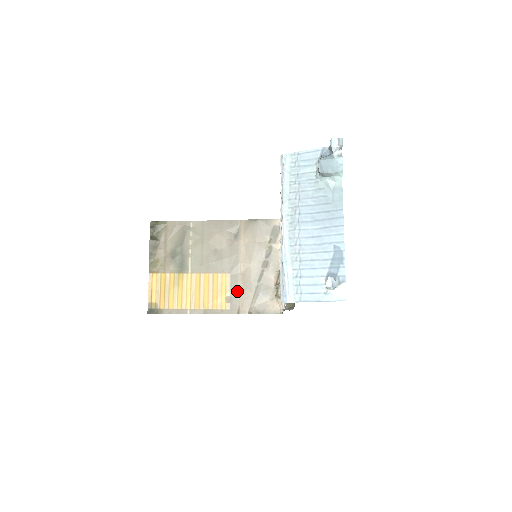
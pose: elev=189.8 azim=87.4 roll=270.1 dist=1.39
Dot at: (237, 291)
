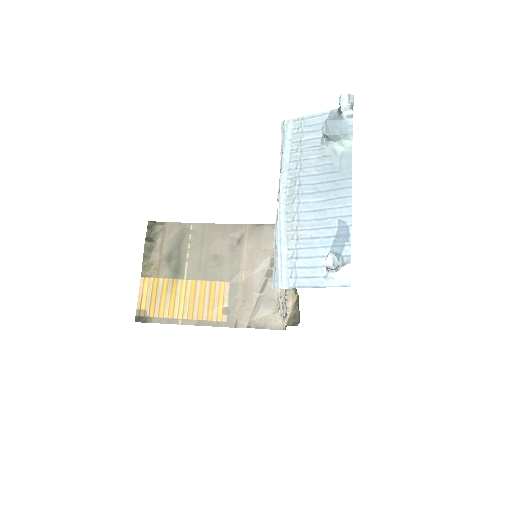
Dot at: (236, 302)
